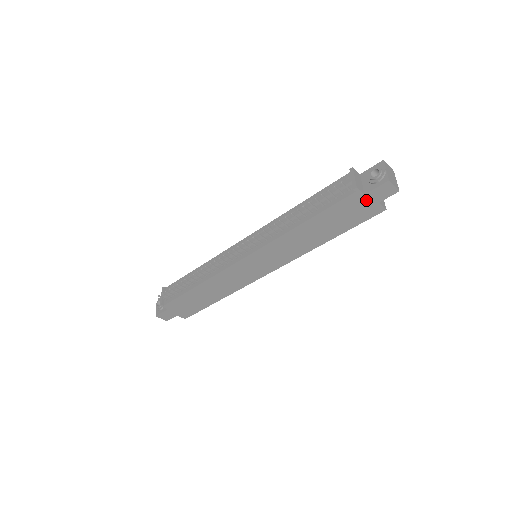
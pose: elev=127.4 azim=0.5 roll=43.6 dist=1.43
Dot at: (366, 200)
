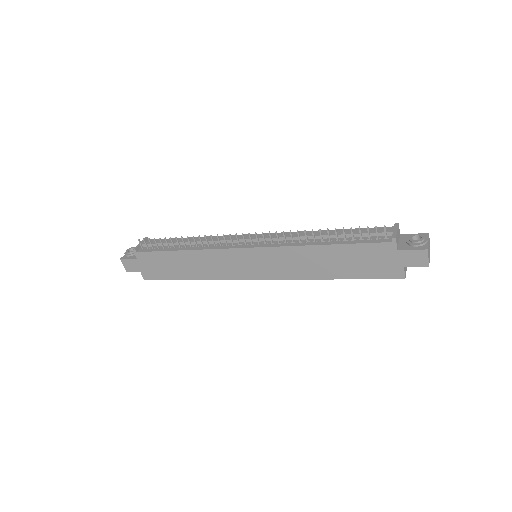
Dot at: (395, 257)
